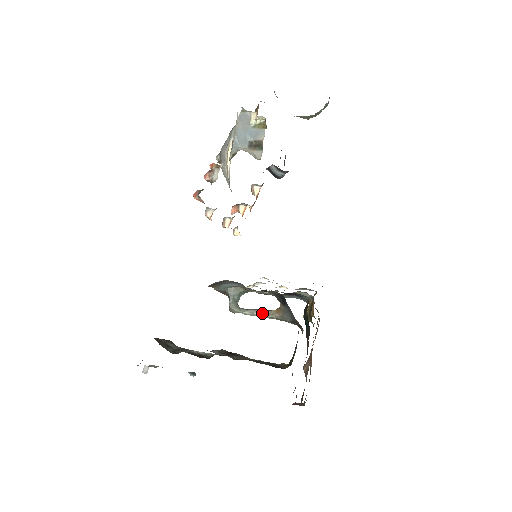
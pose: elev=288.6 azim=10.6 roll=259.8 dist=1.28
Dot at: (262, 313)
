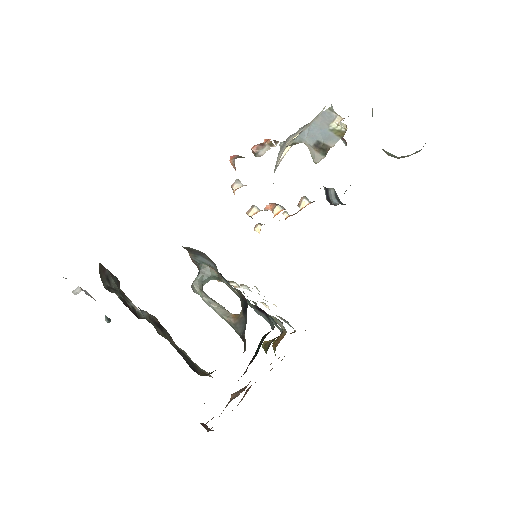
Dot at: (219, 309)
